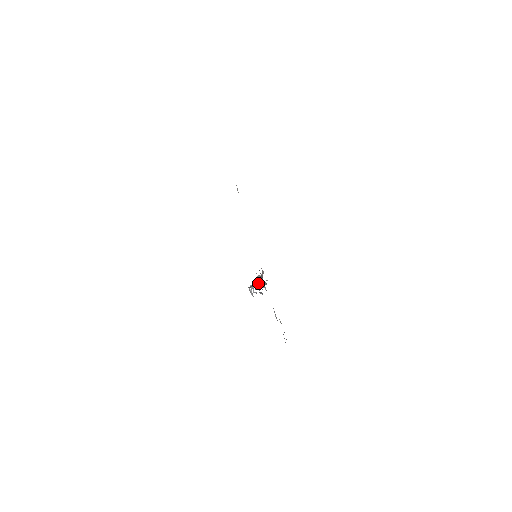
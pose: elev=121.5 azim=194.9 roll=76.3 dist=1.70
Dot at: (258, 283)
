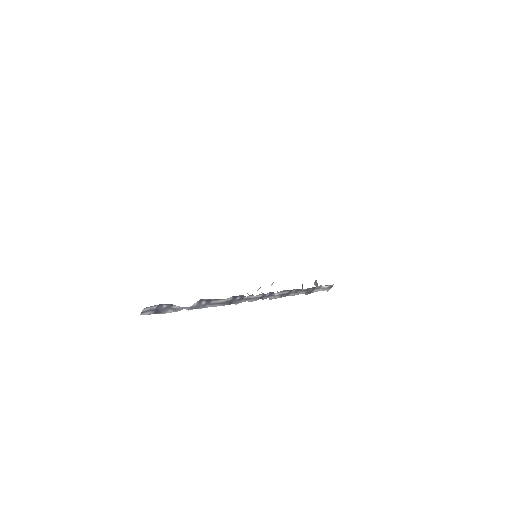
Dot at: occluded
